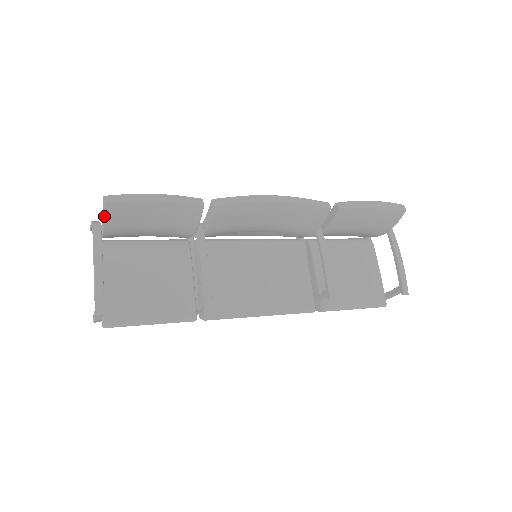
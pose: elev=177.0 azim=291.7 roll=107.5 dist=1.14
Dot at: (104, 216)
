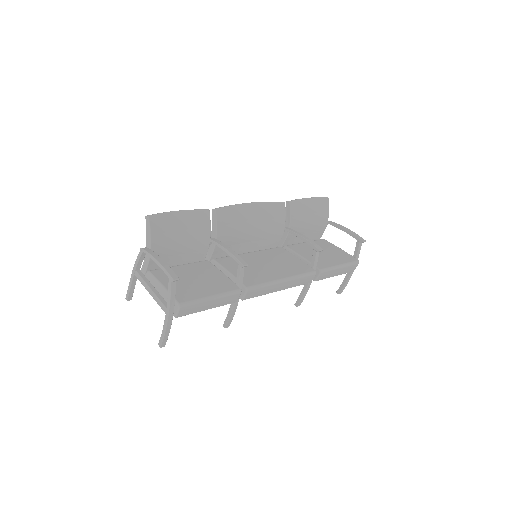
Dot at: (150, 229)
